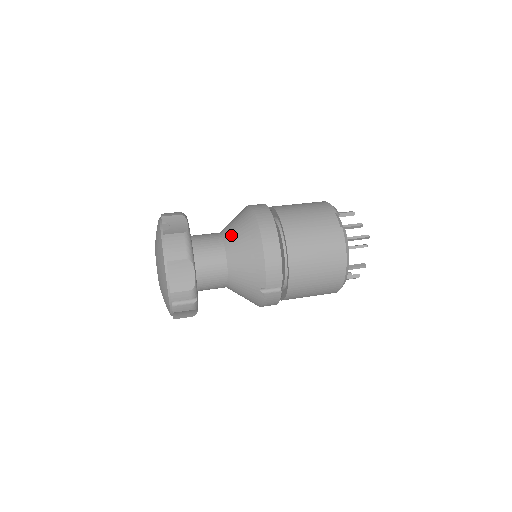
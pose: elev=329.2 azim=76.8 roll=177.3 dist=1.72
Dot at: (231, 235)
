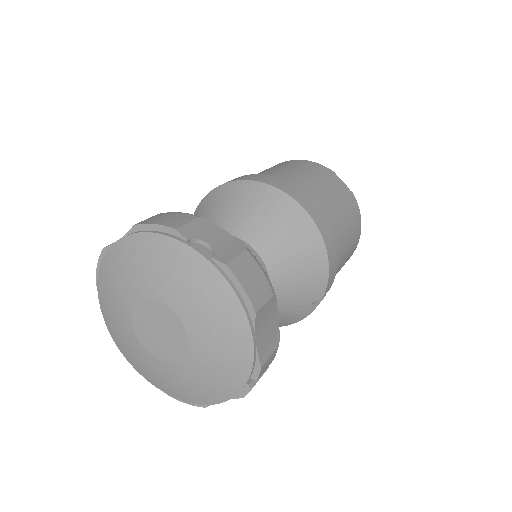
Dot at: (261, 234)
